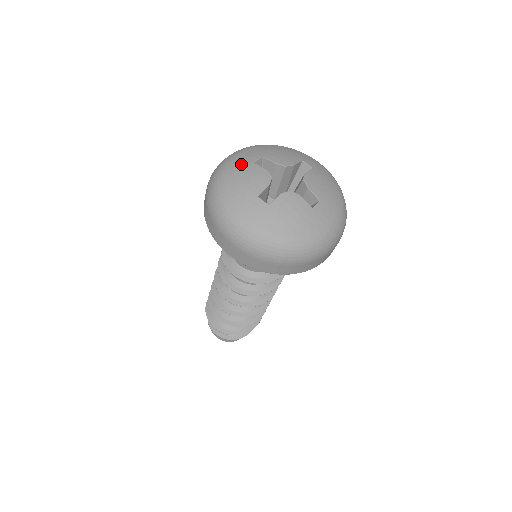
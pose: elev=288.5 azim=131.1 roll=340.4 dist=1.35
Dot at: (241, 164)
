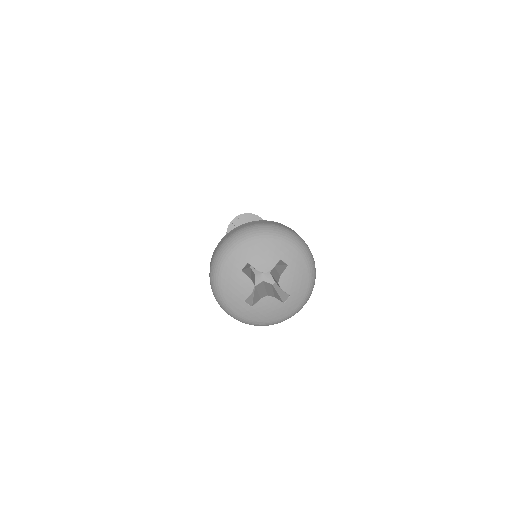
Dot at: (232, 271)
